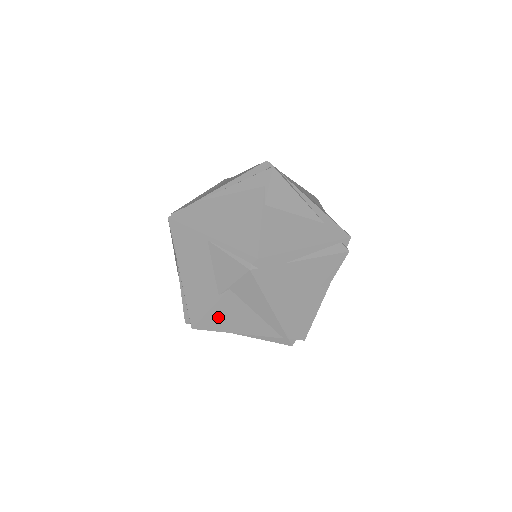
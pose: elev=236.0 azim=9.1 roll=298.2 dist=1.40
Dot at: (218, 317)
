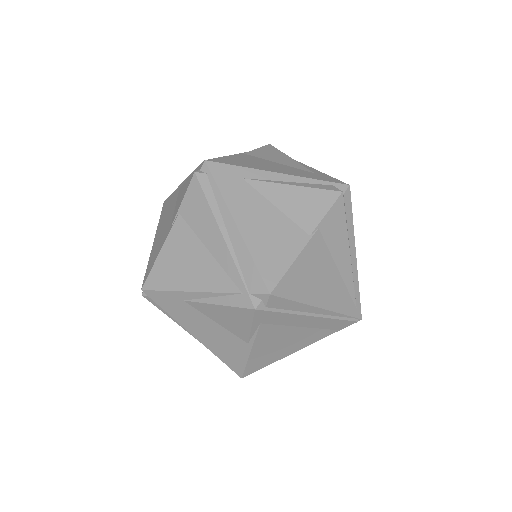
Dot at: (168, 264)
